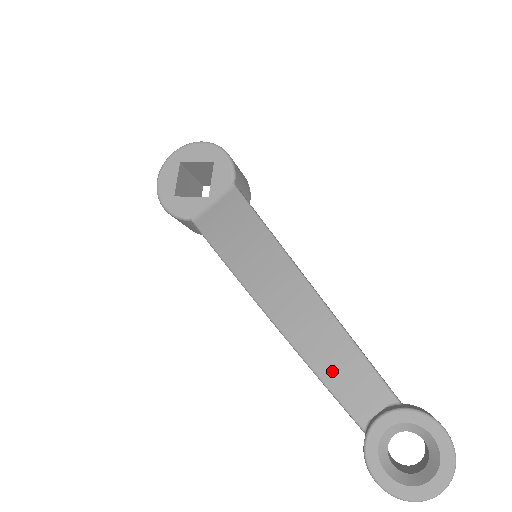
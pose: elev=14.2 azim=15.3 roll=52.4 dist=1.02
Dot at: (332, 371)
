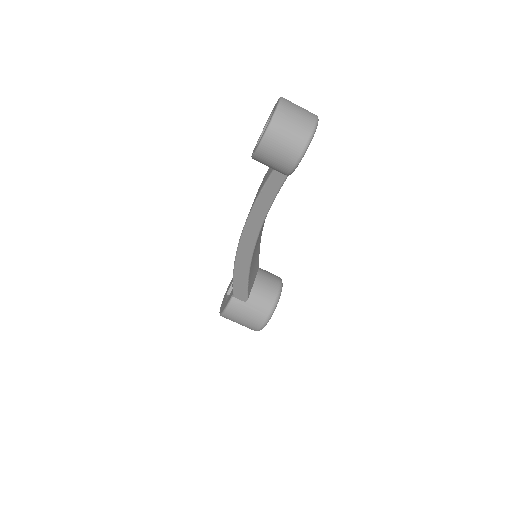
Dot at: occluded
